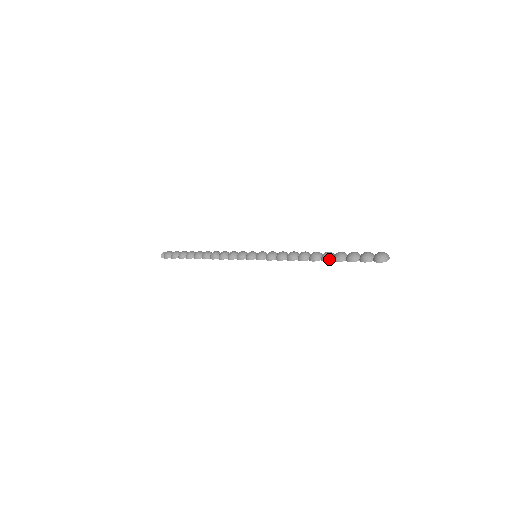
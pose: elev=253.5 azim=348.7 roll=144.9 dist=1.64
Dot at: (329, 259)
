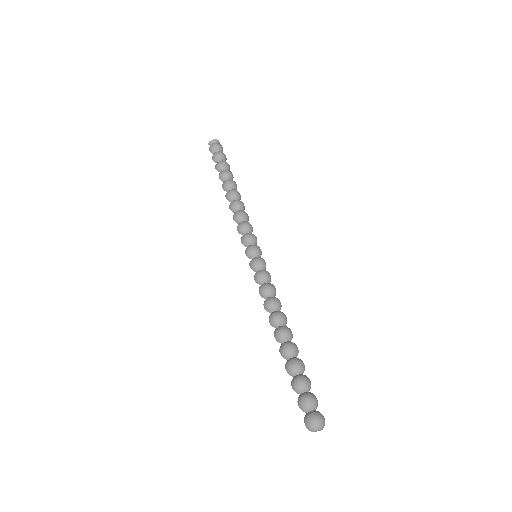
Dot at: (284, 356)
